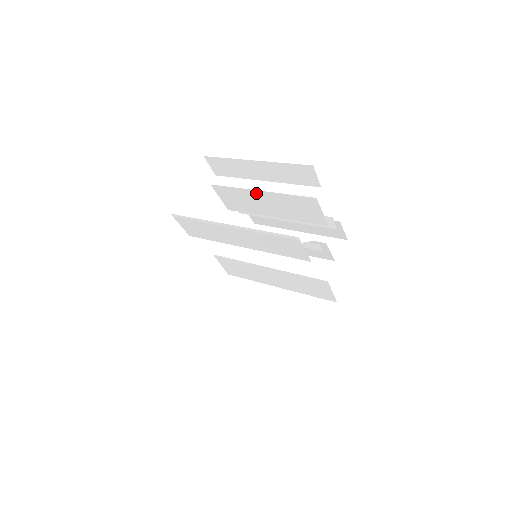
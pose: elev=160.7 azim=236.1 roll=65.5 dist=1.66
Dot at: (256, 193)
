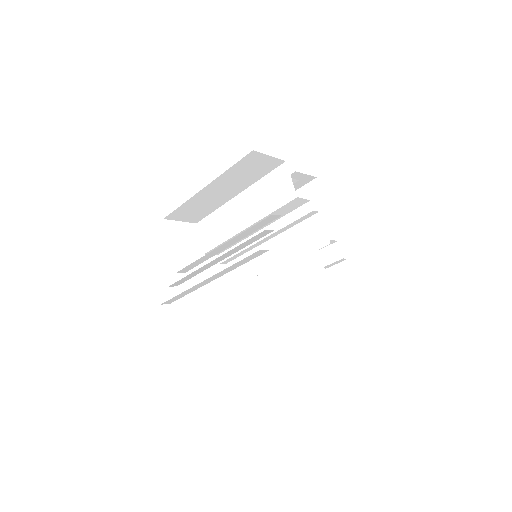
Dot at: occluded
